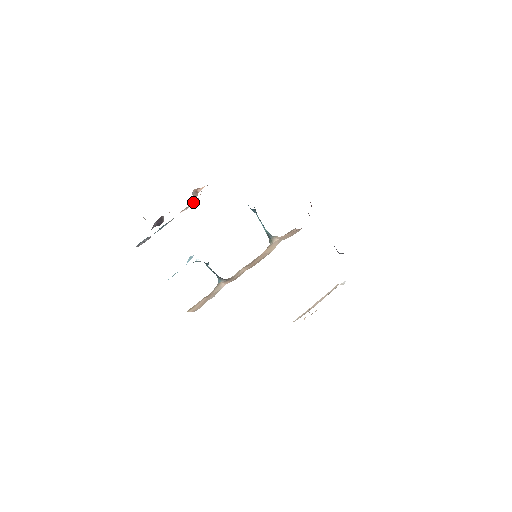
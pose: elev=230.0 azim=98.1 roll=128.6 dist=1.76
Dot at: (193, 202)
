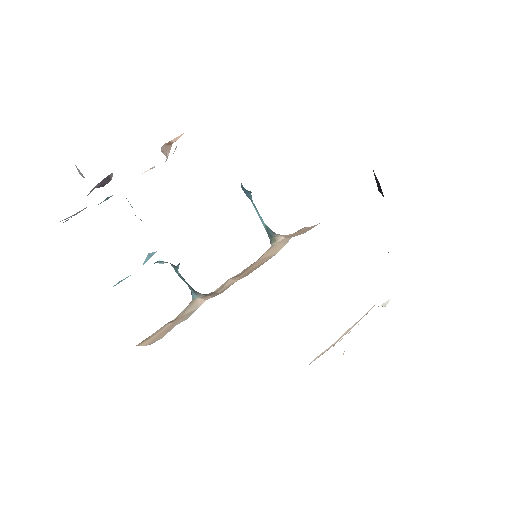
Dot at: occluded
